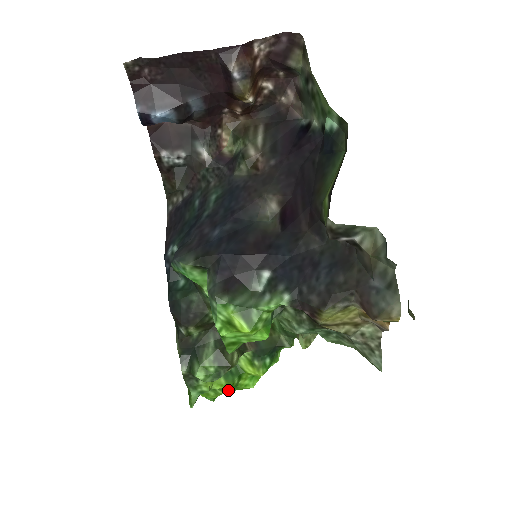
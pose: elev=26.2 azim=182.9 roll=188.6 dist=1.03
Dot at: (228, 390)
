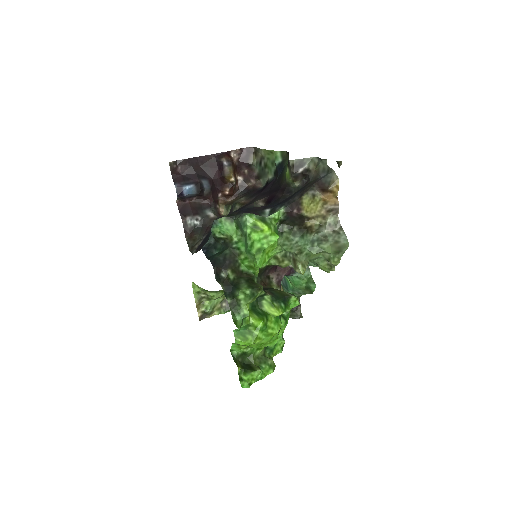
Dot at: (261, 330)
